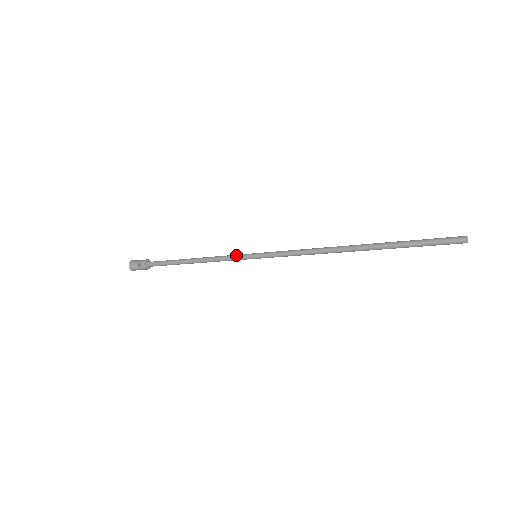
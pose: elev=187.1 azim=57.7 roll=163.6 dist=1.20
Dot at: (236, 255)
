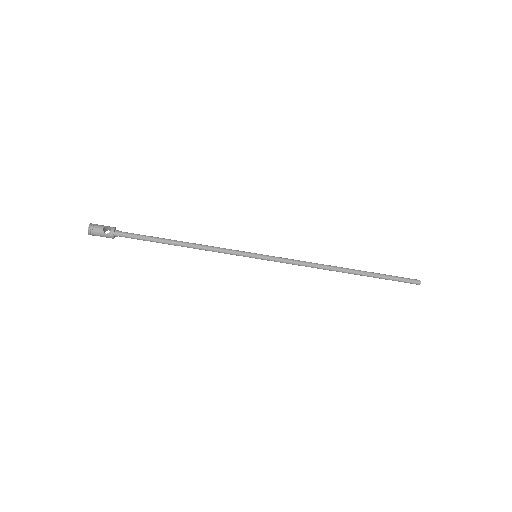
Dot at: (236, 250)
